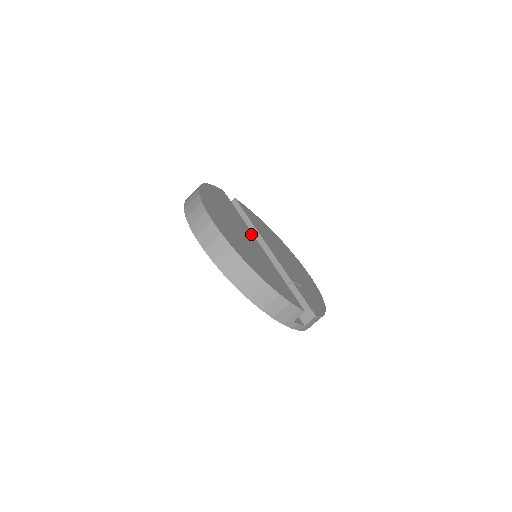
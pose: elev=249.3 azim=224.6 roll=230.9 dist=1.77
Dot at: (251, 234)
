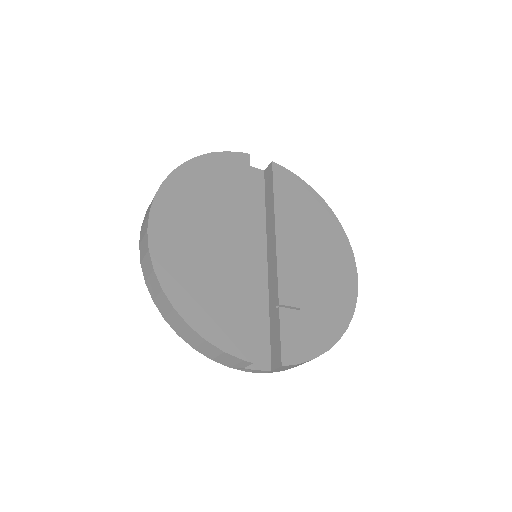
Dot at: (245, 230)
